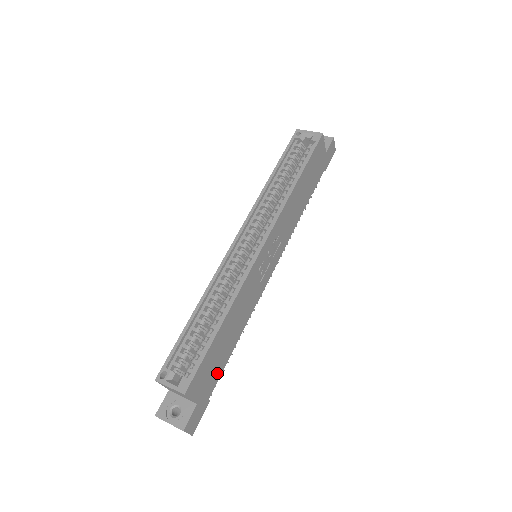
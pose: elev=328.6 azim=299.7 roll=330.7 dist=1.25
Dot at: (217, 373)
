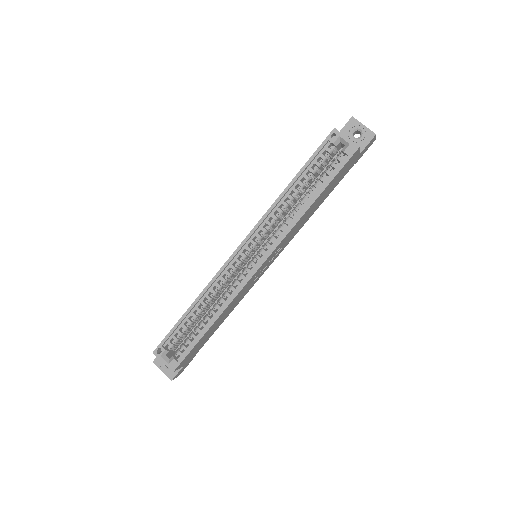
Dot at: (203, 344)
